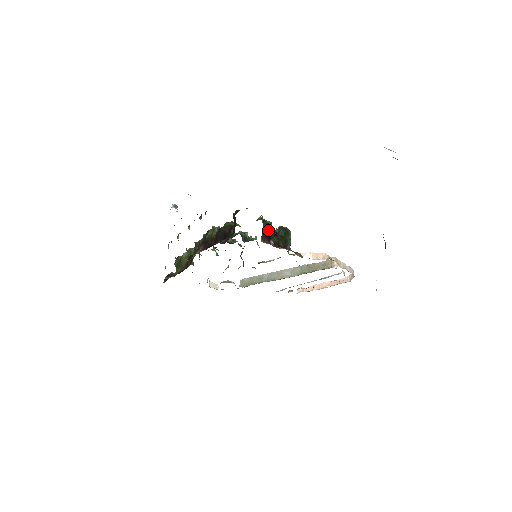
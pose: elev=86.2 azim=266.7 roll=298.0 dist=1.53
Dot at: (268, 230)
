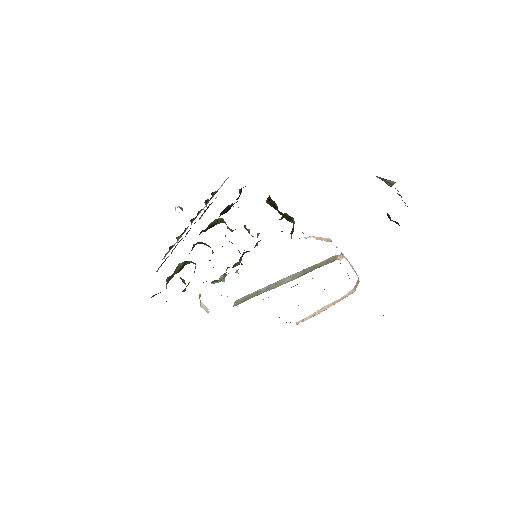
Dot at: (273, 201)
